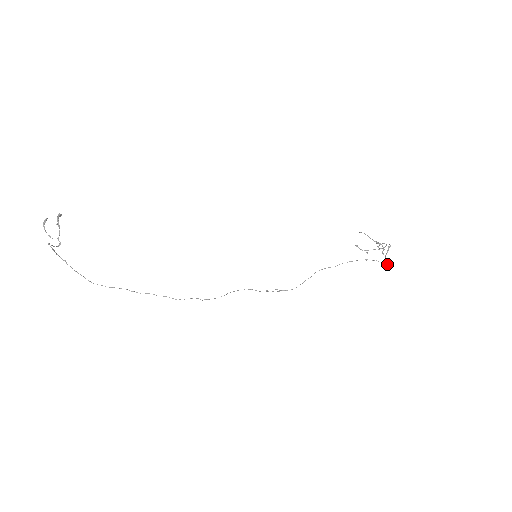
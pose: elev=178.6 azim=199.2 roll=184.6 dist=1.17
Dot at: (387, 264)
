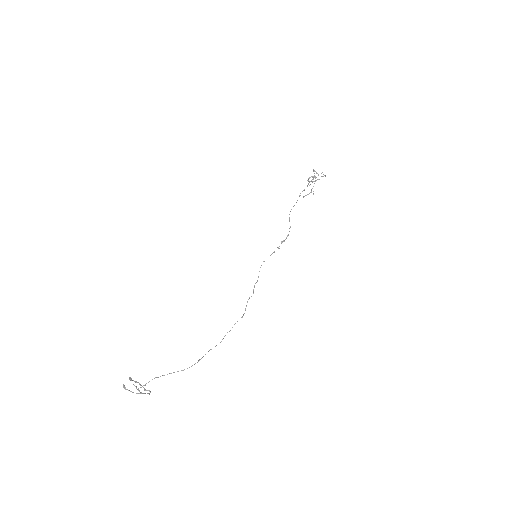
Dot at: occluded
